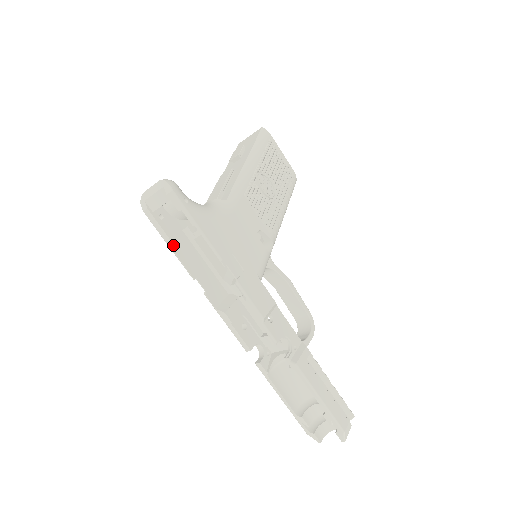
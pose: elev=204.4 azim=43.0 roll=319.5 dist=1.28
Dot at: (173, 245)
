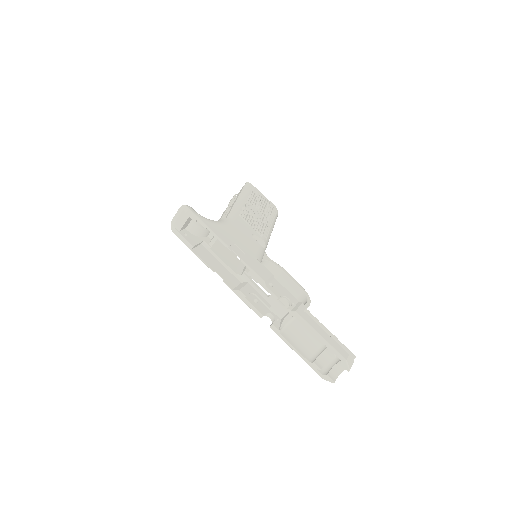
Dot at: (196, 252)
